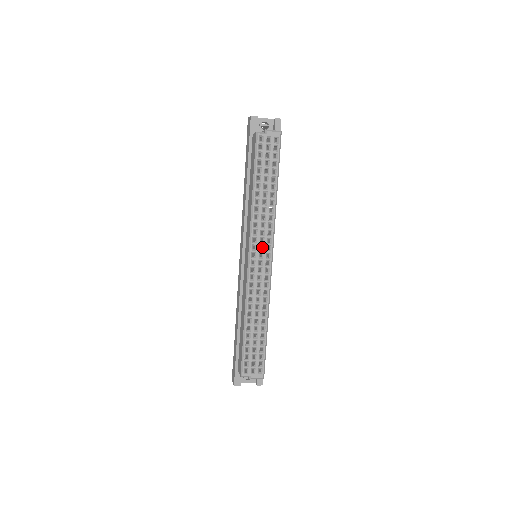
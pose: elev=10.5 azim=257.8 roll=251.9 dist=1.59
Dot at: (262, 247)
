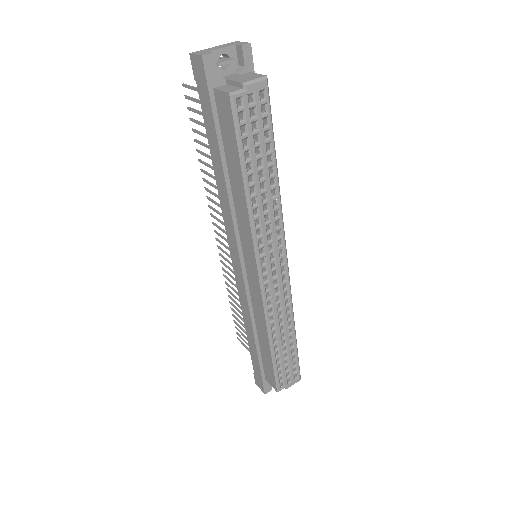
Dot at: (273, 255)
